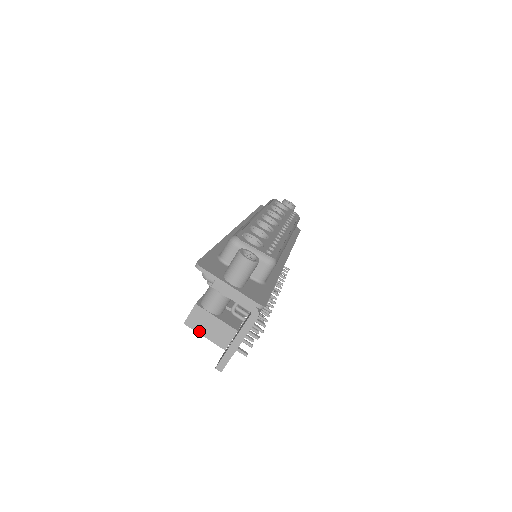
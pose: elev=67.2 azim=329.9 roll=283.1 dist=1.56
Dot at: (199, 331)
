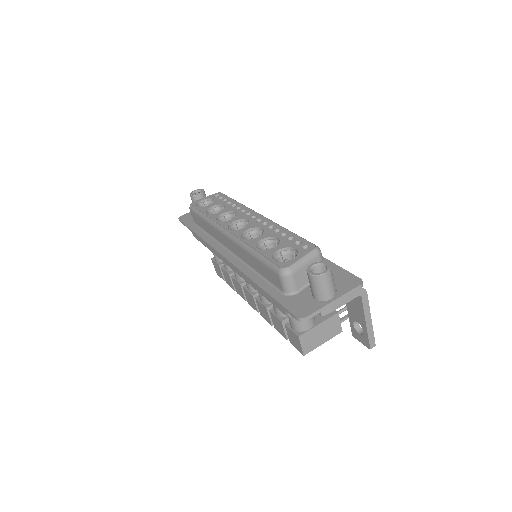
Dot at: (317, 346)
